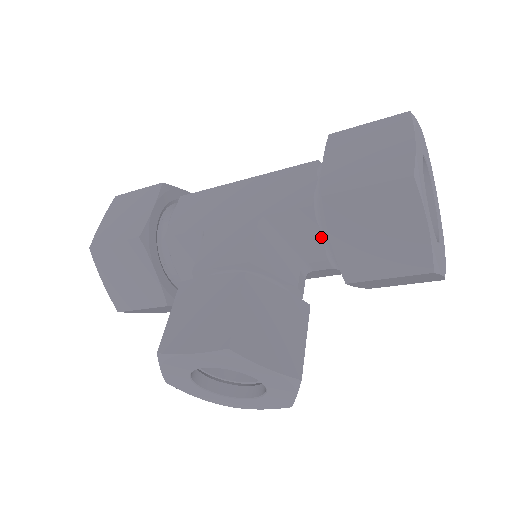
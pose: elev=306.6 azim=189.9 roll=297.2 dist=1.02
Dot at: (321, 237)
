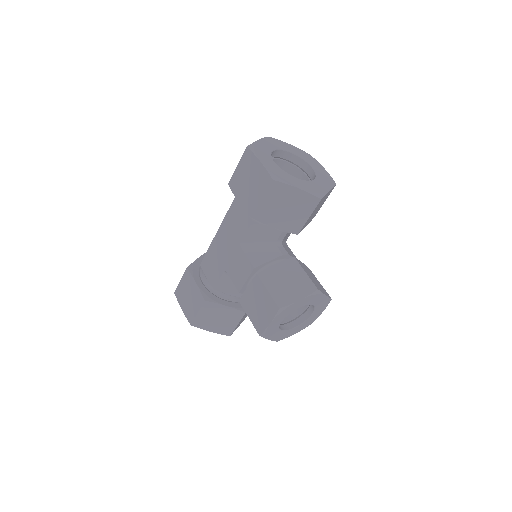
Dot at: (270, 227)
